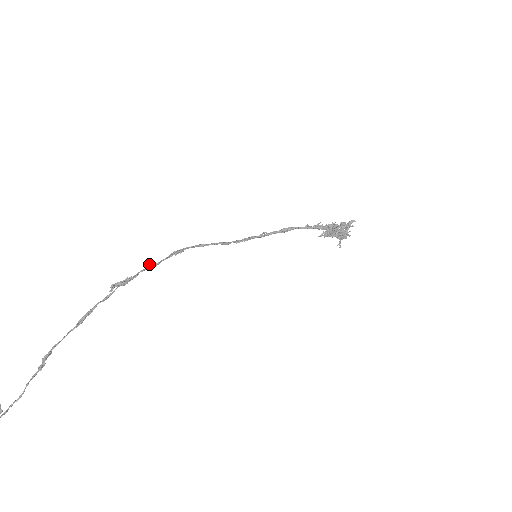
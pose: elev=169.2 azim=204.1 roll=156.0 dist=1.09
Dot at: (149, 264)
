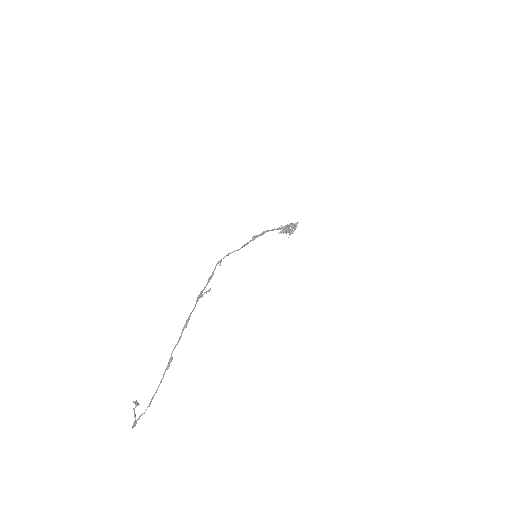
Dot at: (209, 278)
